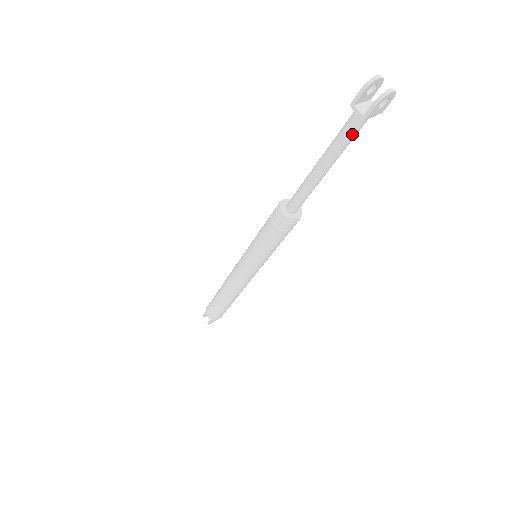
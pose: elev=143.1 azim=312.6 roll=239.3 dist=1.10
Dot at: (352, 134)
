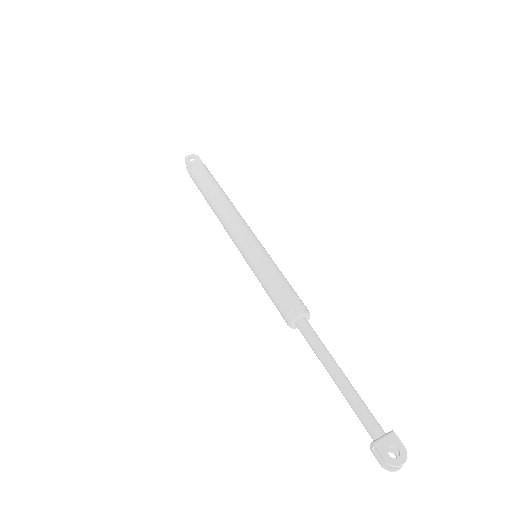
Dot at: (363, 422)
